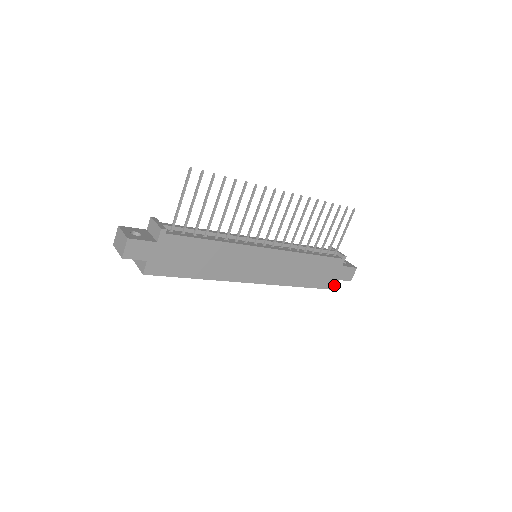
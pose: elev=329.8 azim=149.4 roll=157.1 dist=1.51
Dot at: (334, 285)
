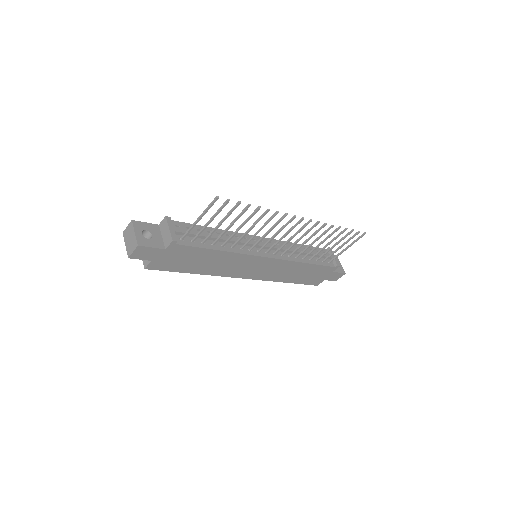
Dot at: (319, 283)
